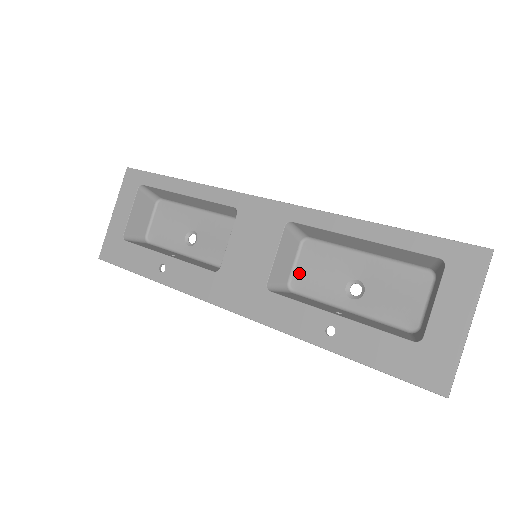
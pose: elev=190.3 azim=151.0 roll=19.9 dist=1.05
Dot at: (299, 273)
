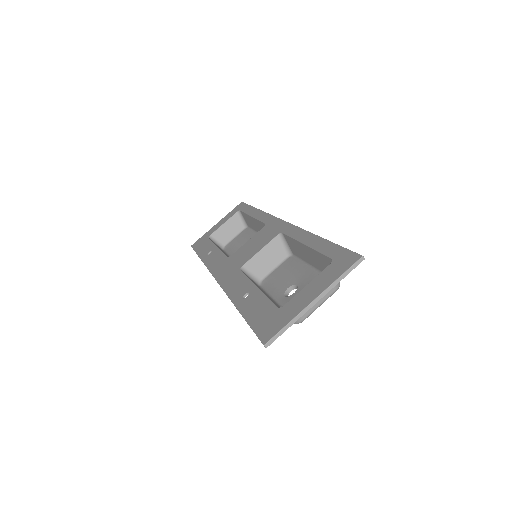
Dot at: (272, 275)
